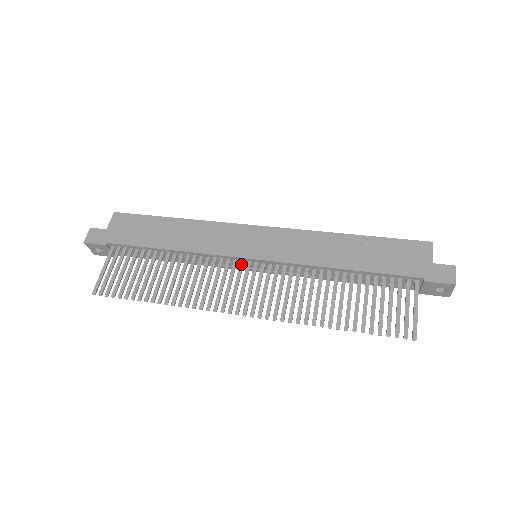
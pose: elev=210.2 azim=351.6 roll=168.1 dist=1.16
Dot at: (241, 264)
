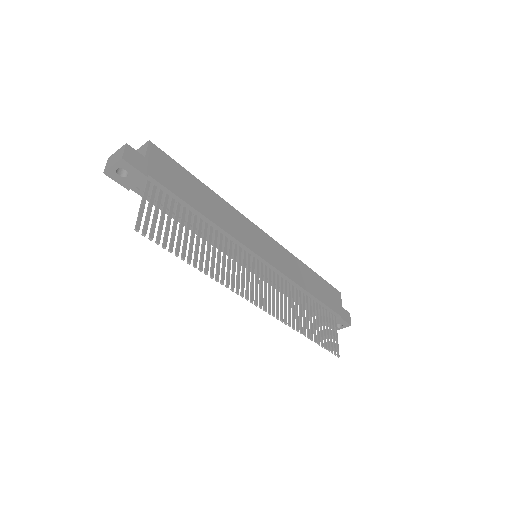
Dot at: (254, 260)
